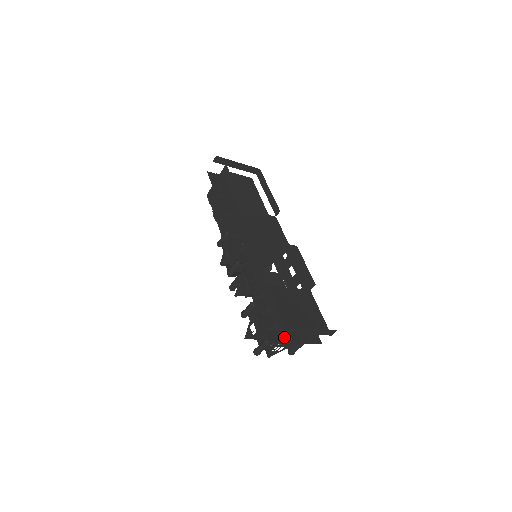
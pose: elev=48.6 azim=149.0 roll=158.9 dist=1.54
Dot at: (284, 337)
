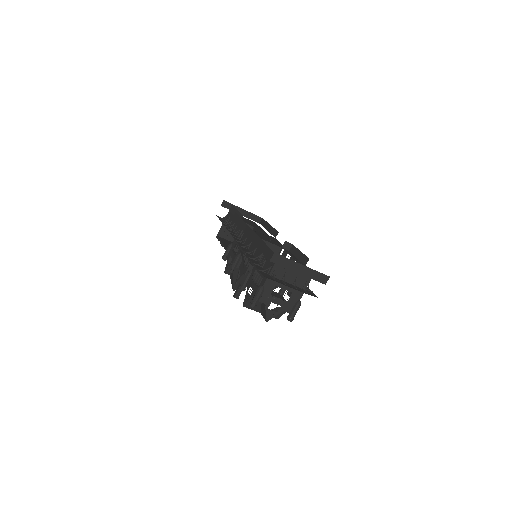
Dot at: (277, 279)
